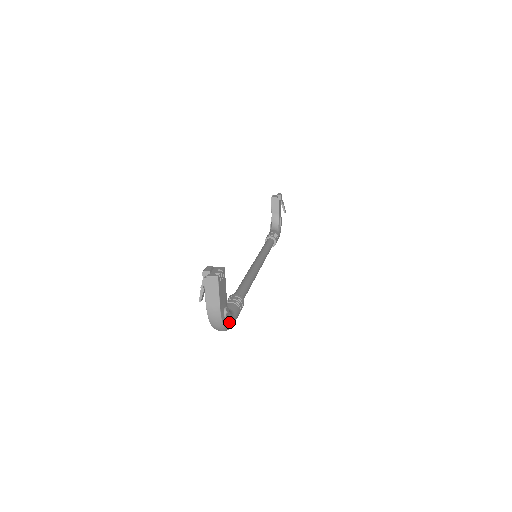
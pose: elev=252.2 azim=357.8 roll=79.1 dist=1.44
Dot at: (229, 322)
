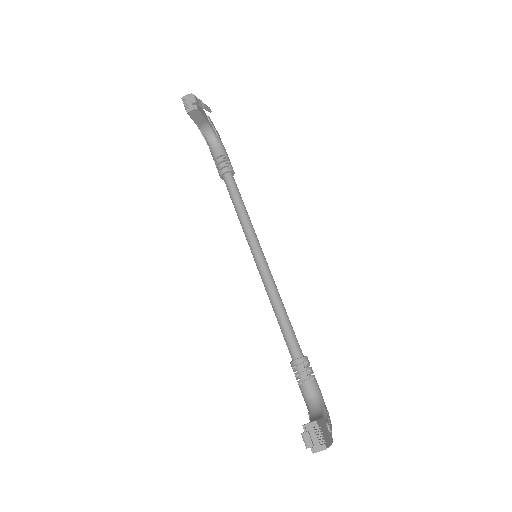
Dot at: (329, 419)
